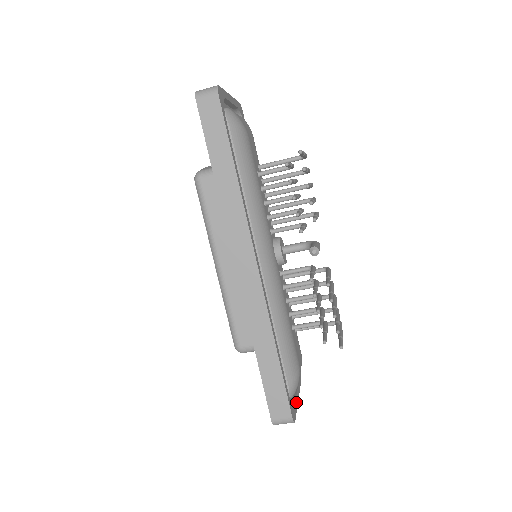
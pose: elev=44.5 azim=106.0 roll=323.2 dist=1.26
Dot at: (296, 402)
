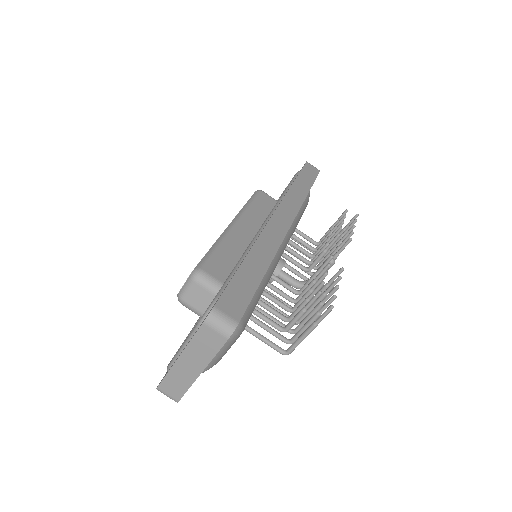
Dot at: occluded
